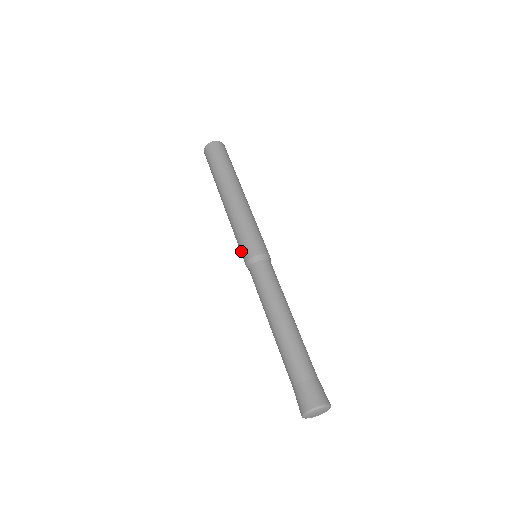
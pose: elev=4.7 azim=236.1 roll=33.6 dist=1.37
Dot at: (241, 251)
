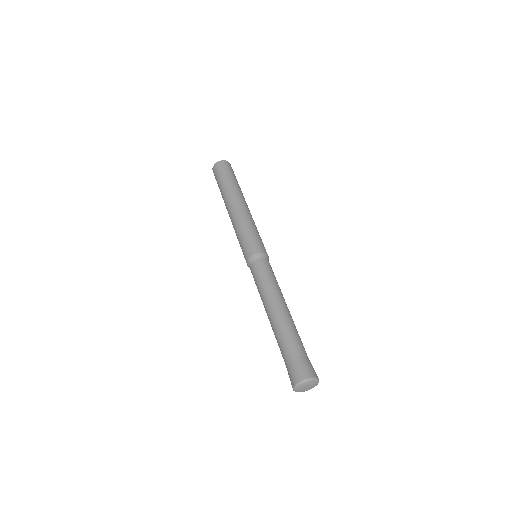
Dot at: (243, 254)
